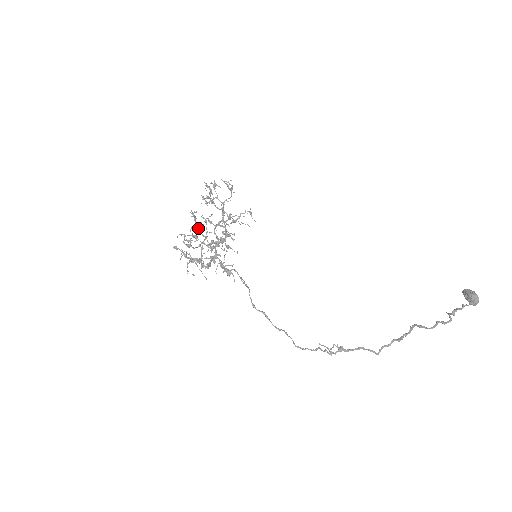
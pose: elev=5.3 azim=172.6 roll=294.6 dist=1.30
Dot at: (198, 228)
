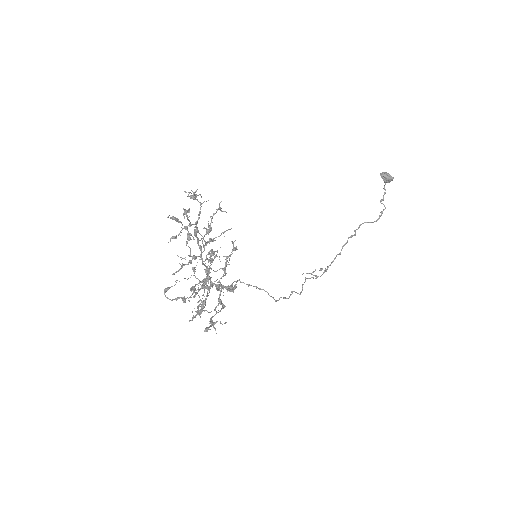
Dot at: (218, 290)
